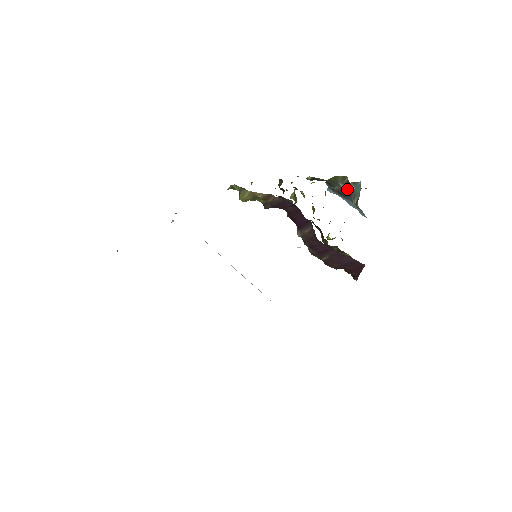
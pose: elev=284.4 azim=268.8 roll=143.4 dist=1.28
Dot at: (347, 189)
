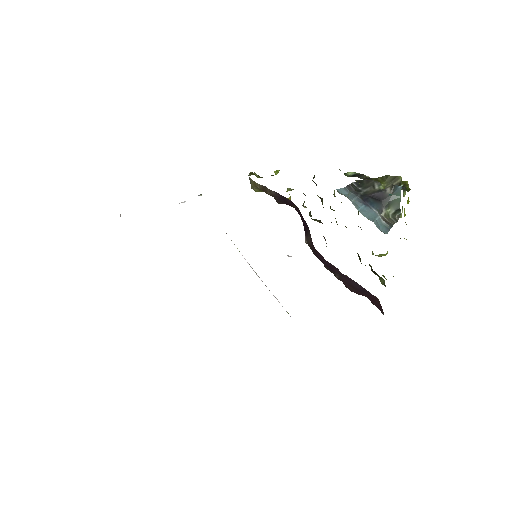
Dot at: (380, 193)
